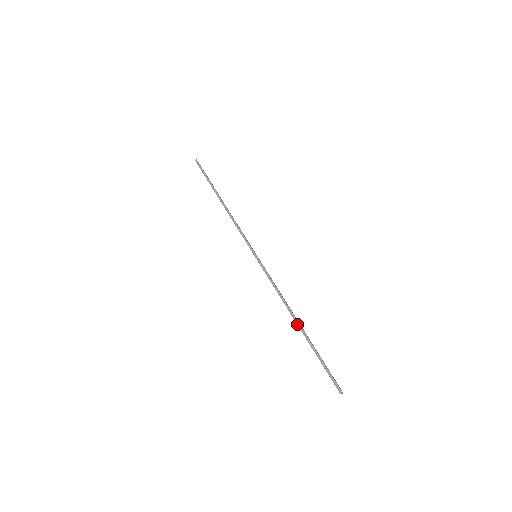
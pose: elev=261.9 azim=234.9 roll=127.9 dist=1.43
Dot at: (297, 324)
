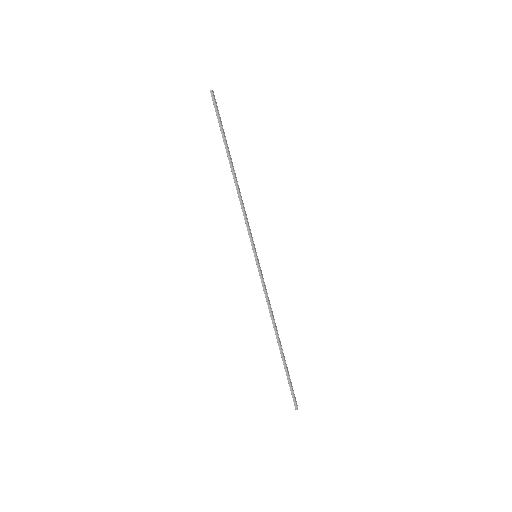
Dot at: (277, 342)
